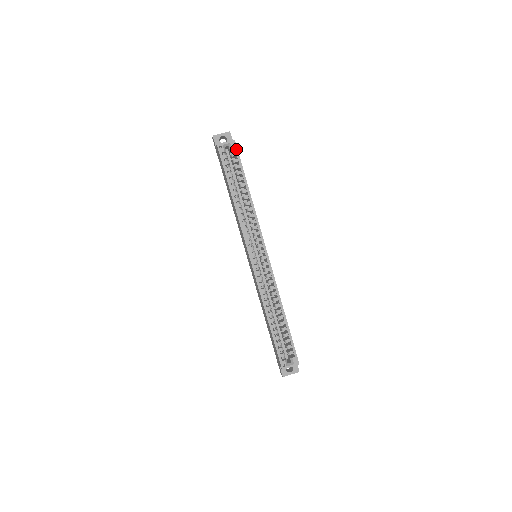
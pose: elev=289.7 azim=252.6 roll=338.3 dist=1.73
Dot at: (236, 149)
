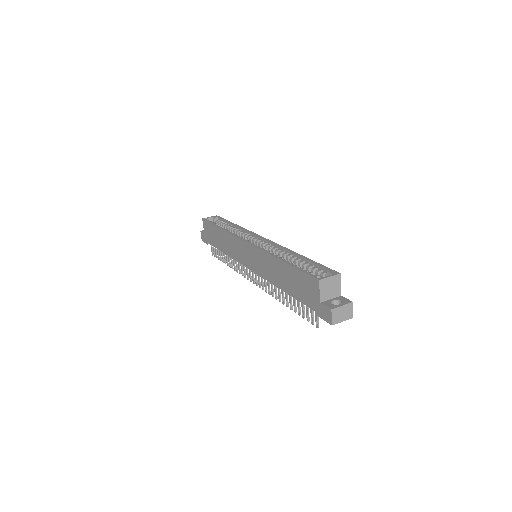
Dot at: (219, 217)
